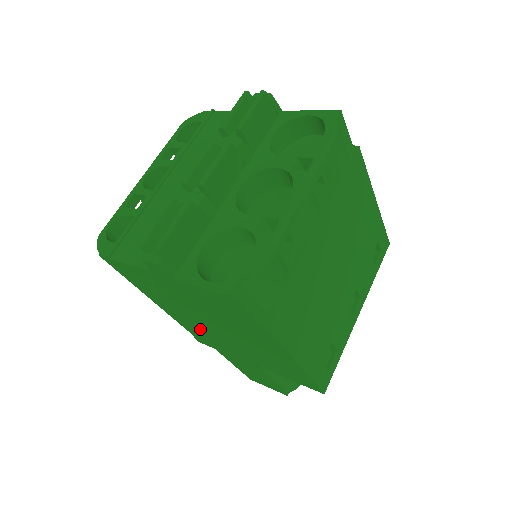
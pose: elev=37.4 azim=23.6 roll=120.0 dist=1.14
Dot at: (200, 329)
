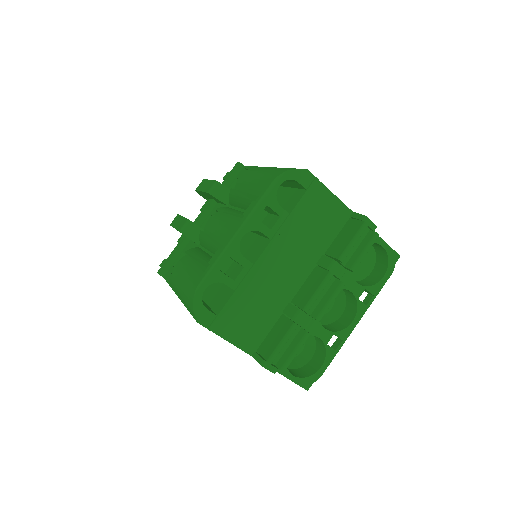
Dot at: occluded
